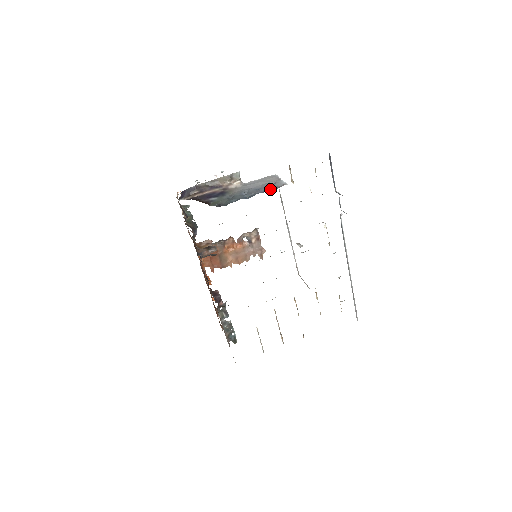
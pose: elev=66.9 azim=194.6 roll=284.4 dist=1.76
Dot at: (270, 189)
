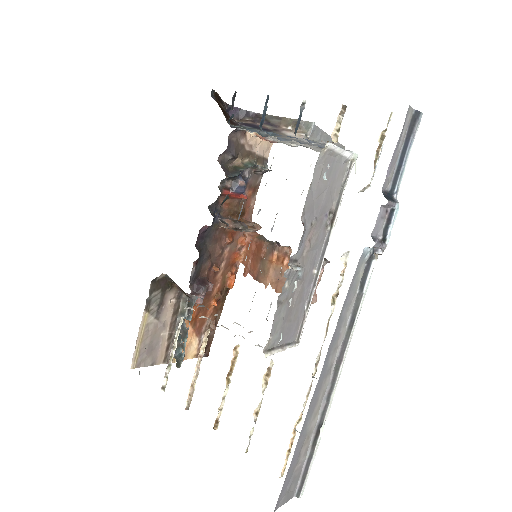
Dot at: occluded
